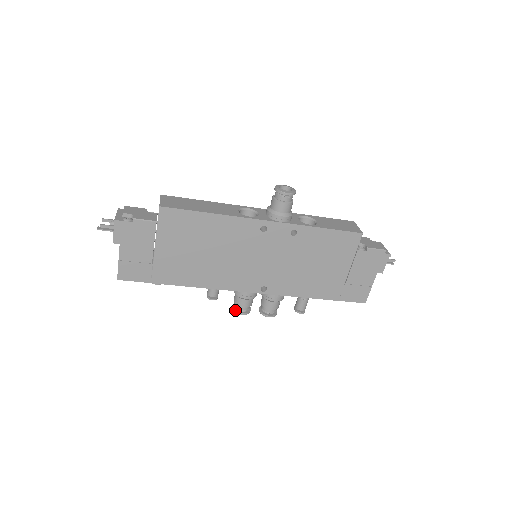
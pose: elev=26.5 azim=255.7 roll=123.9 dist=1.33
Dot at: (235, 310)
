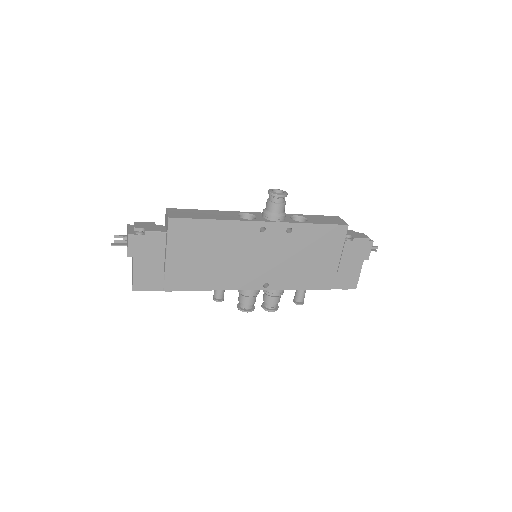
Dot at: (241, 309)
